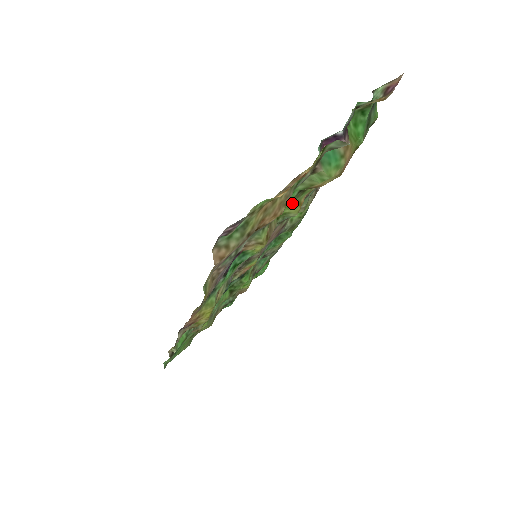
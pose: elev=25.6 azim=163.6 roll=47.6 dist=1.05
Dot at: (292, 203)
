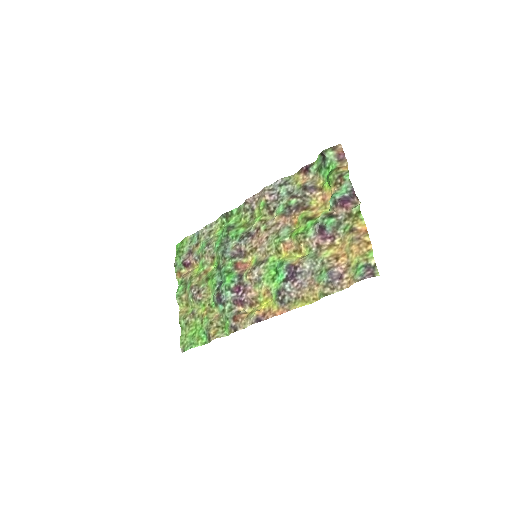
Dot at: (301, 226)
